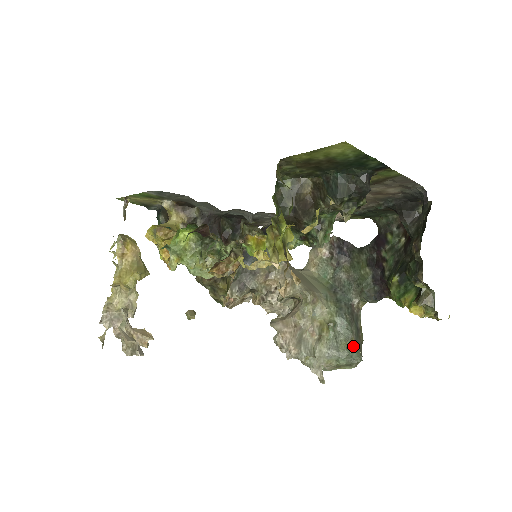
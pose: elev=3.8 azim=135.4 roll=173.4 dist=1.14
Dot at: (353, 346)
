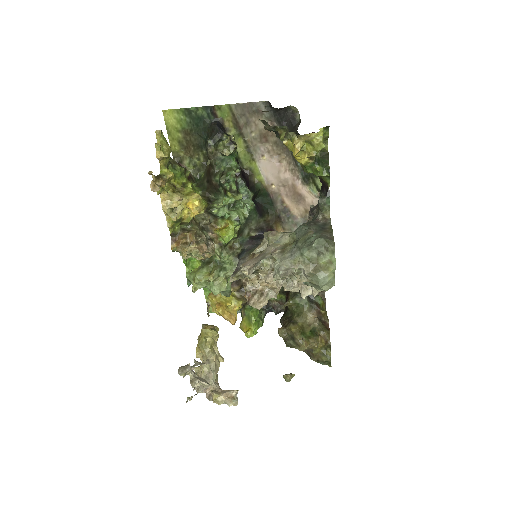
Dot at: (312, 236)
